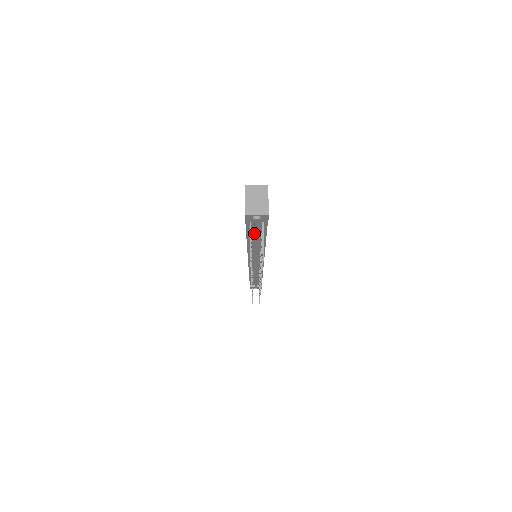
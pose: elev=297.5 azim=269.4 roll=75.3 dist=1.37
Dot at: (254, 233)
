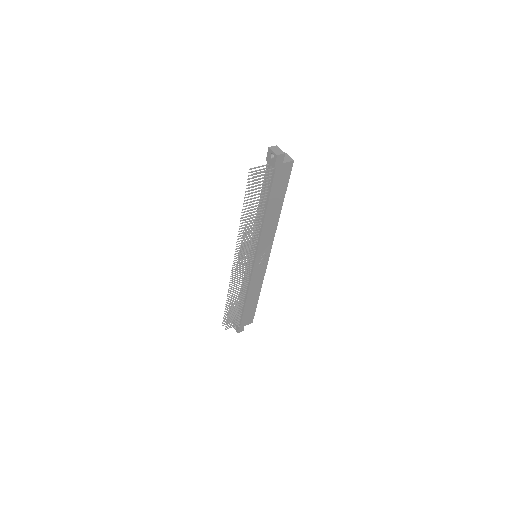
Dot at: (265, 190)
